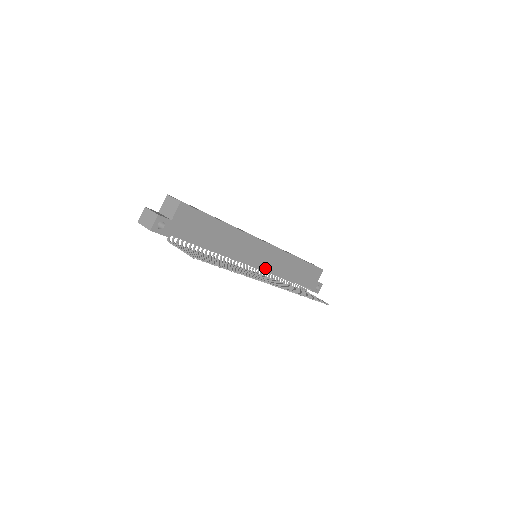
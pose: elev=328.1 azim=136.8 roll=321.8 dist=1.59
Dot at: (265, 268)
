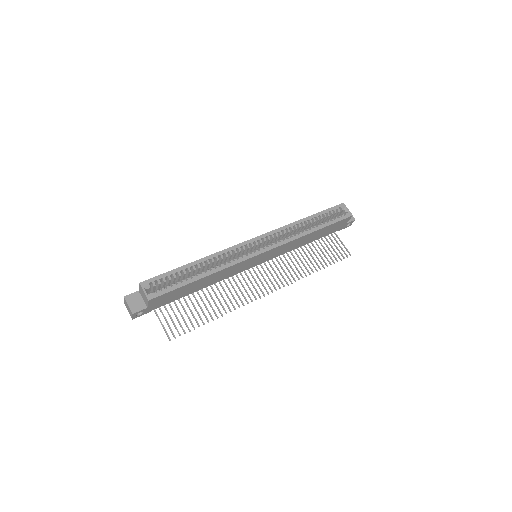
Dot at: (269, 259)
